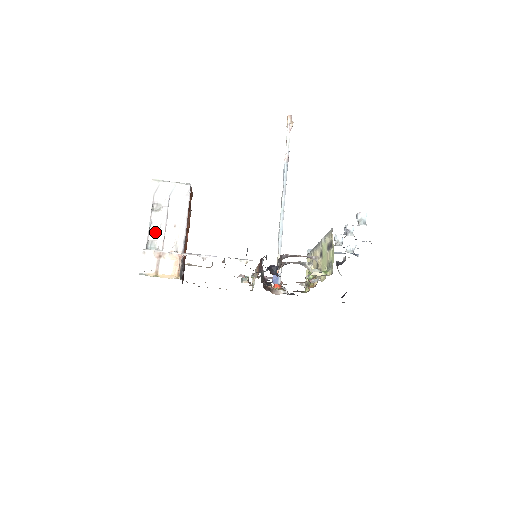
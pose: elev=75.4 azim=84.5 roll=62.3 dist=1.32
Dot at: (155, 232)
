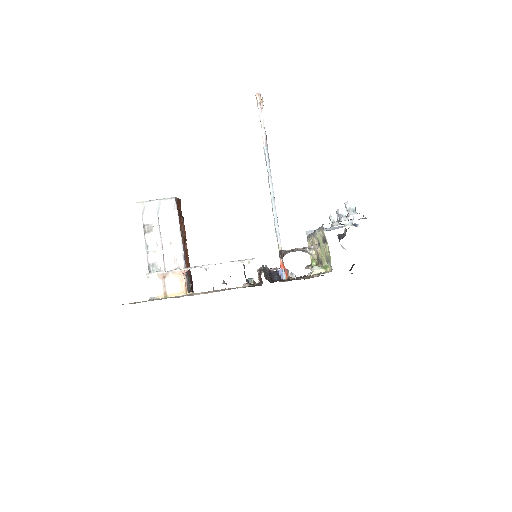
Dot at: (153, 254)
